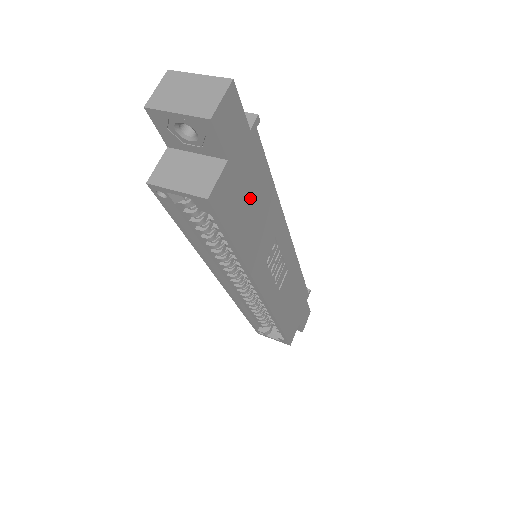
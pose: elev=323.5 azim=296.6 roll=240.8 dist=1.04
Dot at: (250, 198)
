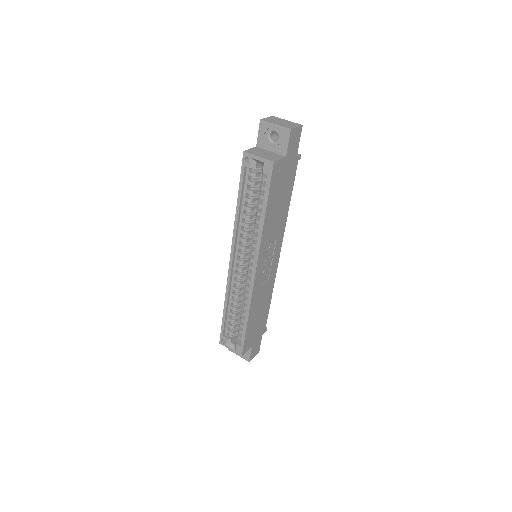
Dot at: (281, 192)
